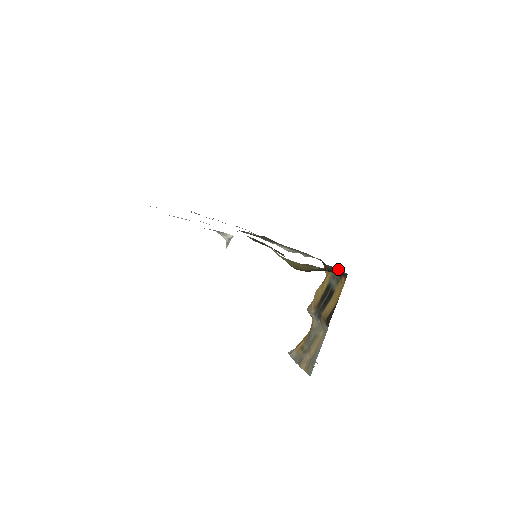
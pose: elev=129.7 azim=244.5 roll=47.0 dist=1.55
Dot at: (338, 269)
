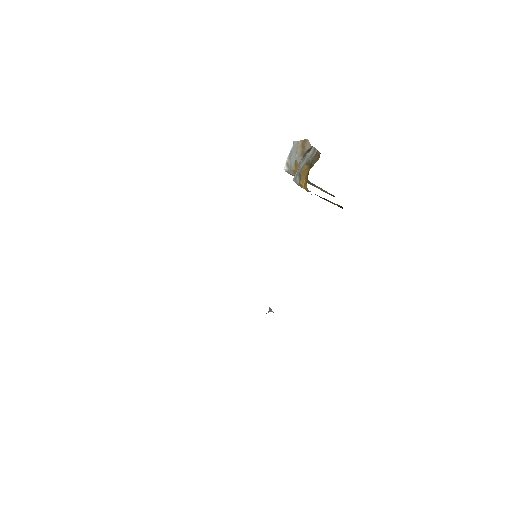
Dot at: occluded
